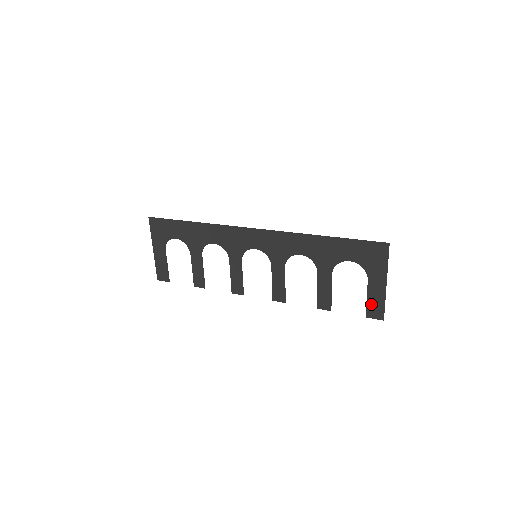
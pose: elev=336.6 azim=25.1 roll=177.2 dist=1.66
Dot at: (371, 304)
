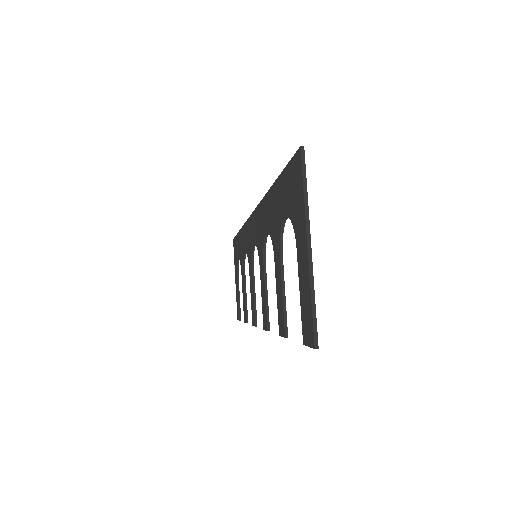
Dot at: (303, 307)
